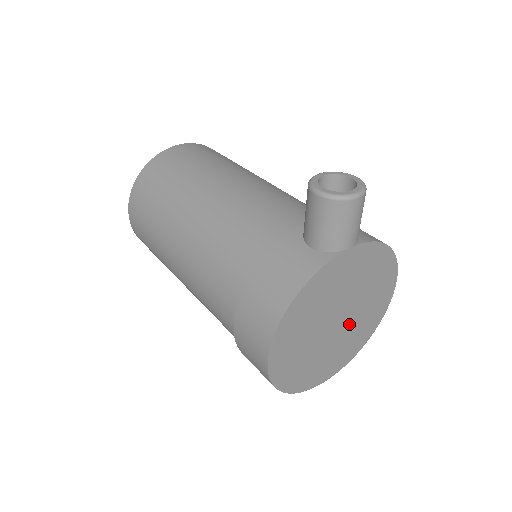
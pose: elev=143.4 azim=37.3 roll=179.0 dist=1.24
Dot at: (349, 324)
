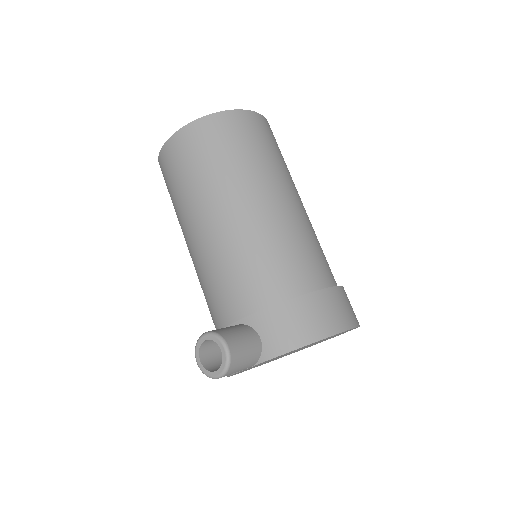
Dot at: occluded
